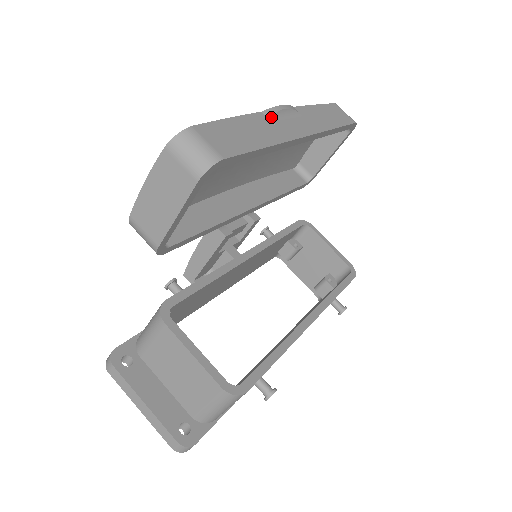
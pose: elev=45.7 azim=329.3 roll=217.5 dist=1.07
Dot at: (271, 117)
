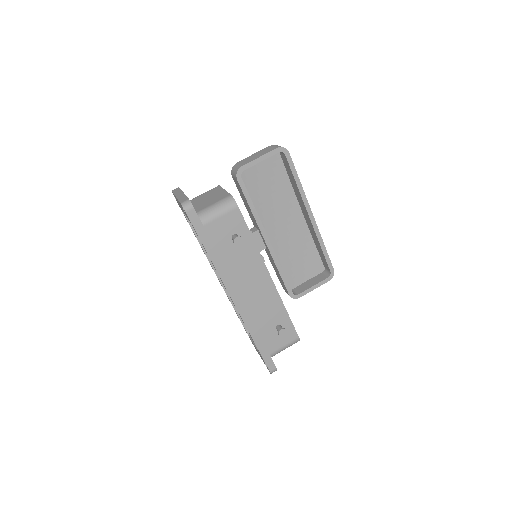
Dot at: occluded
